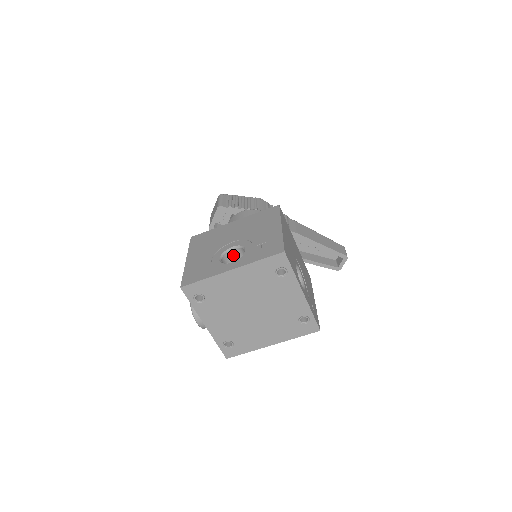
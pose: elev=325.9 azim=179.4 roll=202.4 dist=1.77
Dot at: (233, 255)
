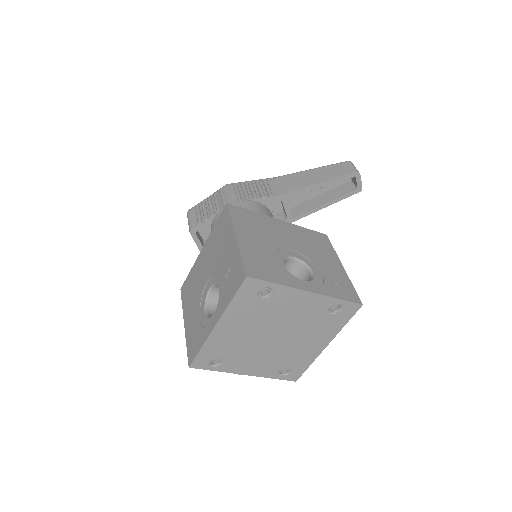
Dot at: (217, 294)
